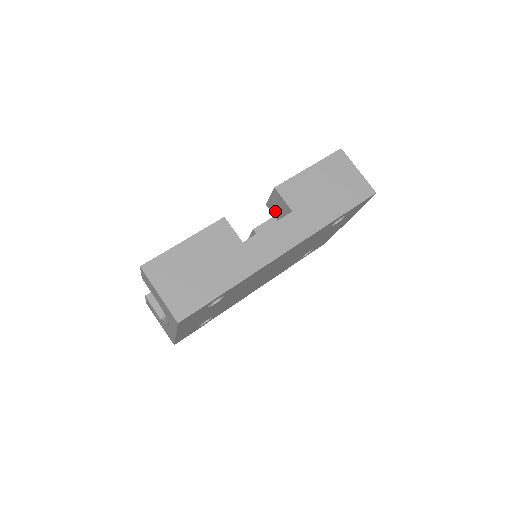
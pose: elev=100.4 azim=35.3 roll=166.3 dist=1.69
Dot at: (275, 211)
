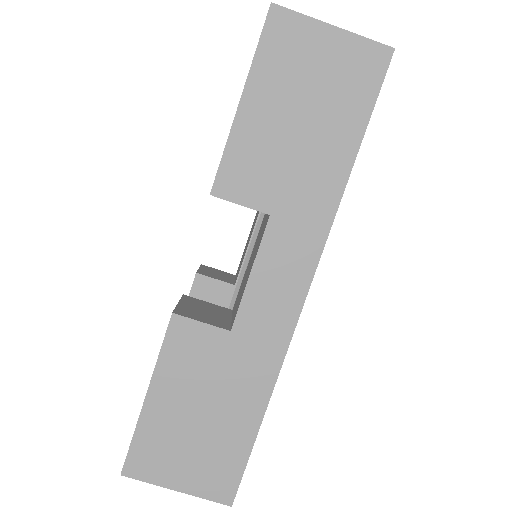
Dot at: occluded
